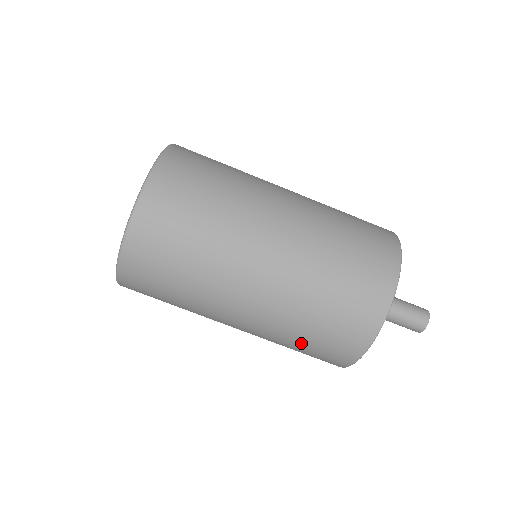
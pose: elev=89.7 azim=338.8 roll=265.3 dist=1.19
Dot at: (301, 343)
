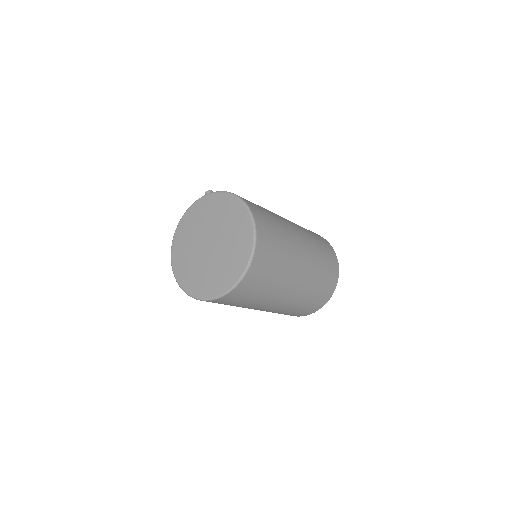
Dot at: (279, 313)
